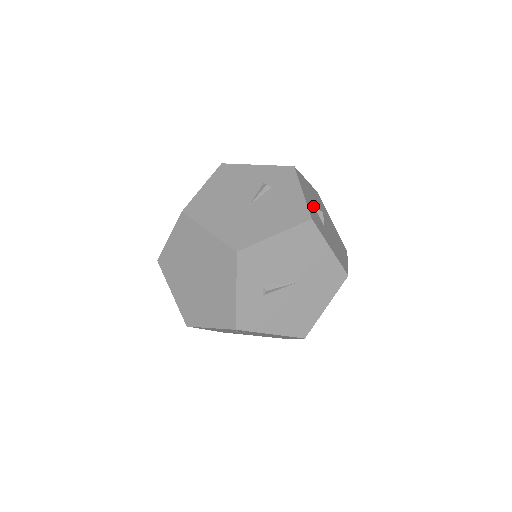
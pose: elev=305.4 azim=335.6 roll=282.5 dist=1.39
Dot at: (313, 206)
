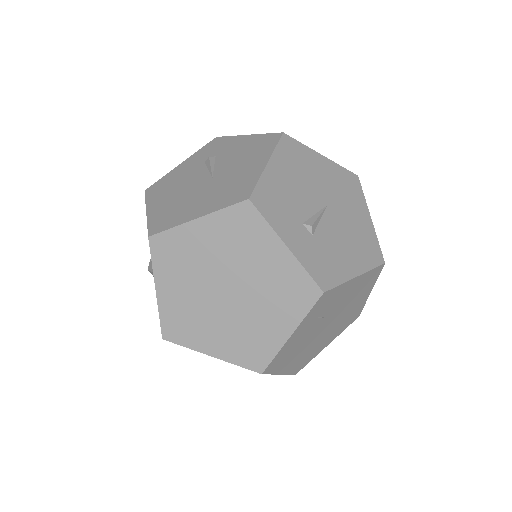
Dot at: occluded
